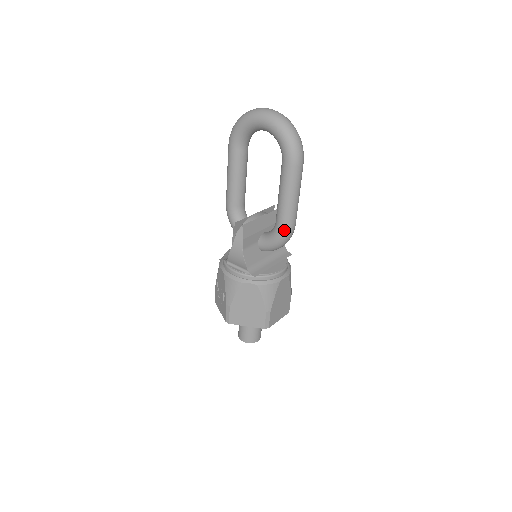
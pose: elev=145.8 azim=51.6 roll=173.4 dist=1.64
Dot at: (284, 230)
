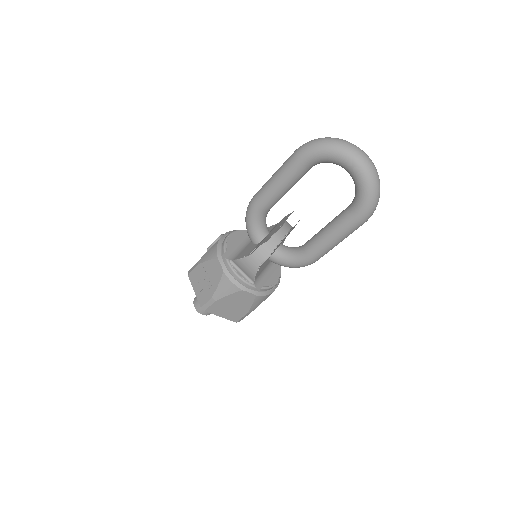
Dot at: (309, 262)
